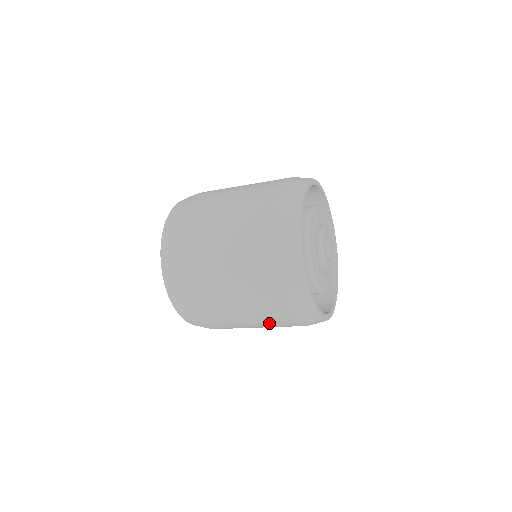
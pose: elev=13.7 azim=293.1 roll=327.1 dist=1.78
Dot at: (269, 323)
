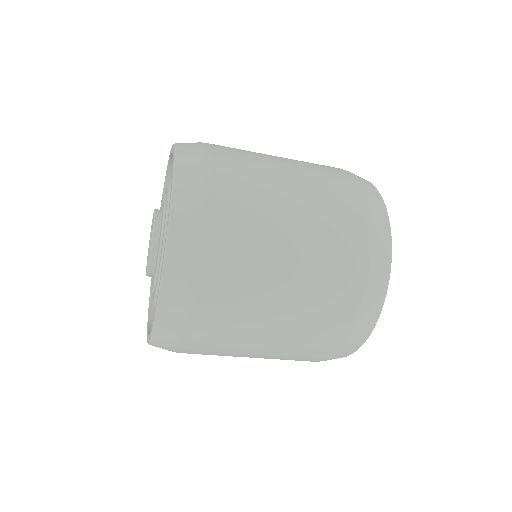
Dot at: (282, 358)
